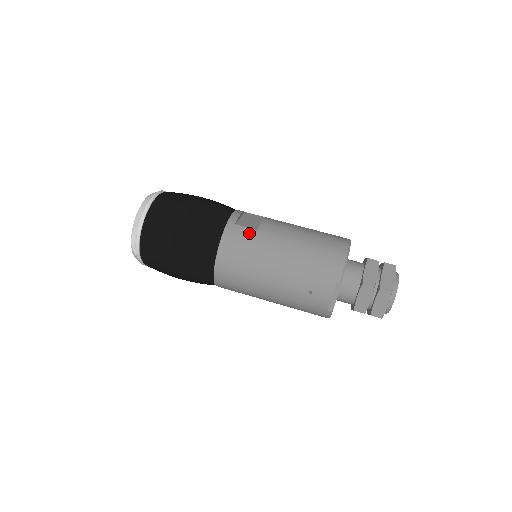
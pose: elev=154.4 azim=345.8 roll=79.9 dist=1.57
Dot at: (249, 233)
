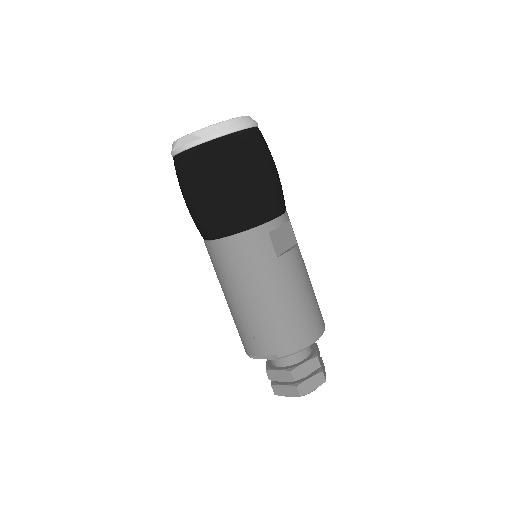
Dot at: (269, 252)
